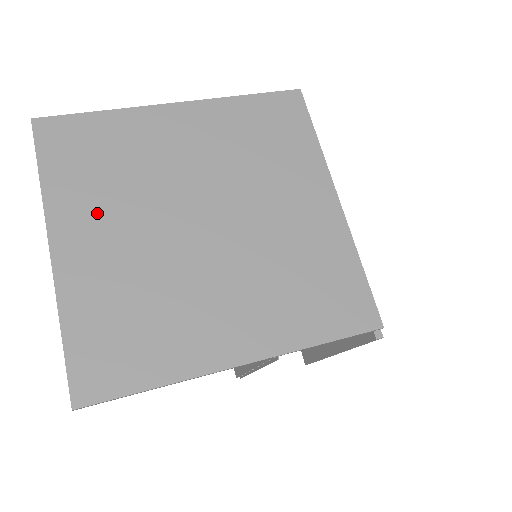
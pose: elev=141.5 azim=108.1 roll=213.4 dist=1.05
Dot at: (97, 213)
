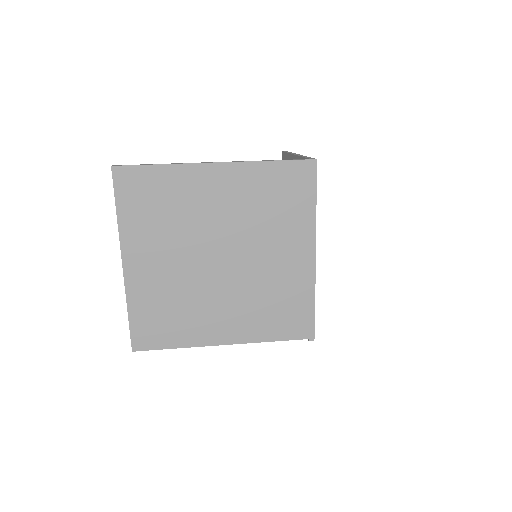
Dot at: (152, 244)
